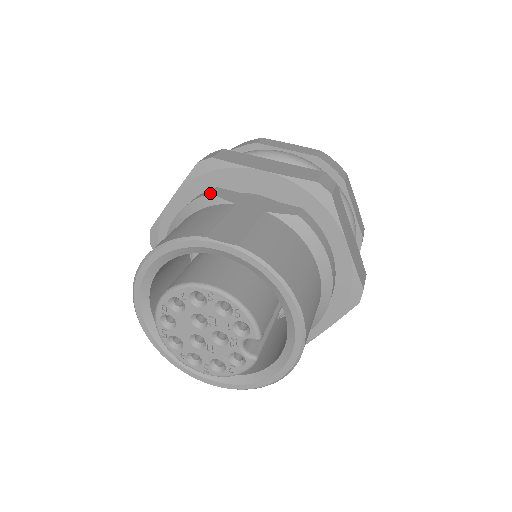
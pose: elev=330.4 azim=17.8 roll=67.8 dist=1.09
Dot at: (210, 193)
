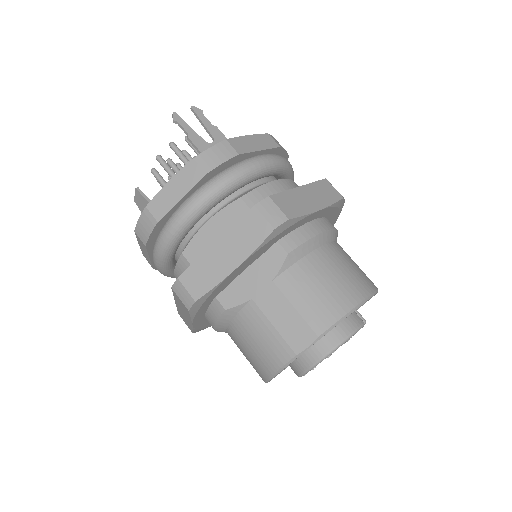
Dot at: (225, 311)
